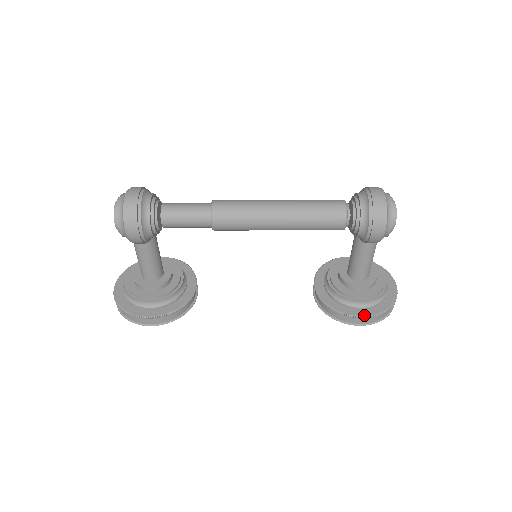
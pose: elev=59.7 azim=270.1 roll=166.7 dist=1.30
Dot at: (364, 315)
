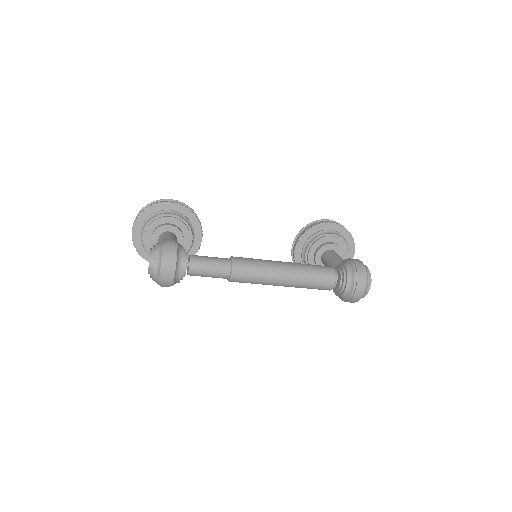
Dot at: occluded
